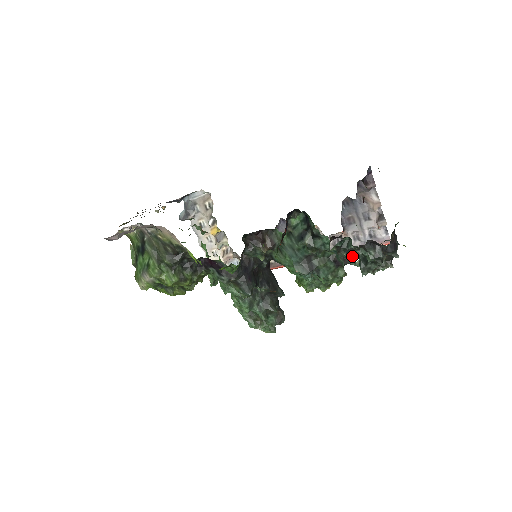
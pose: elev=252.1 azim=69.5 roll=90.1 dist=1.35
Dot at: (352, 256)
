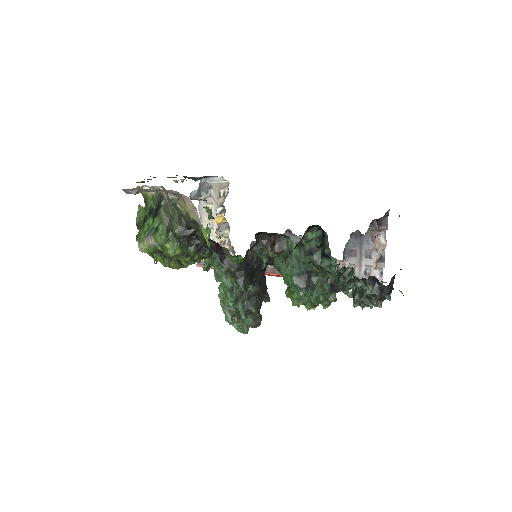
Dot at: occluded
